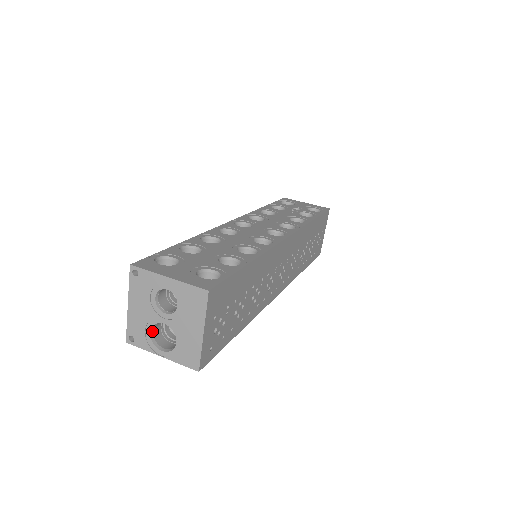
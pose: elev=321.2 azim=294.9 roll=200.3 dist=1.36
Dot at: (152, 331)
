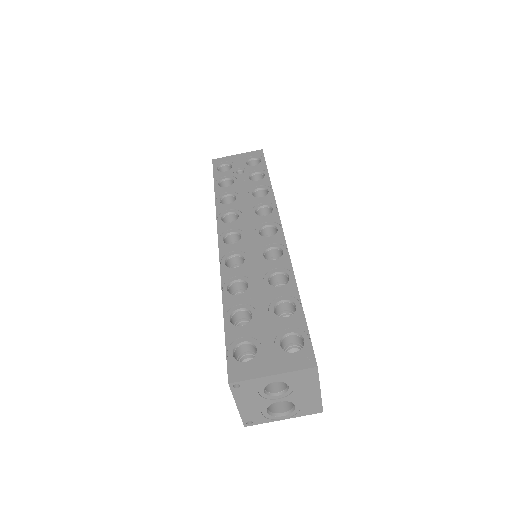
Dot at: (267, 409)
